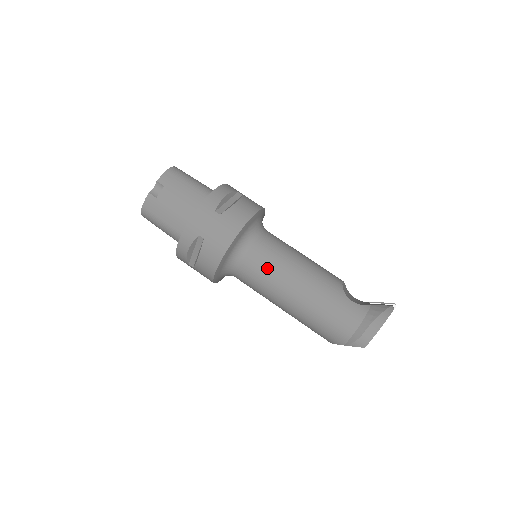
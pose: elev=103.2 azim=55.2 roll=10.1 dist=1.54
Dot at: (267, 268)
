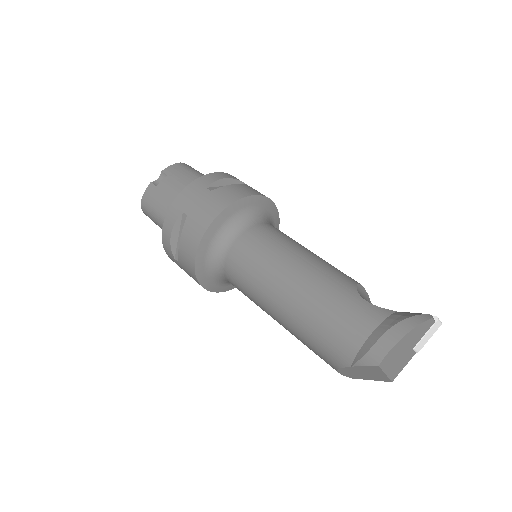
Dot at: (257, 255)
